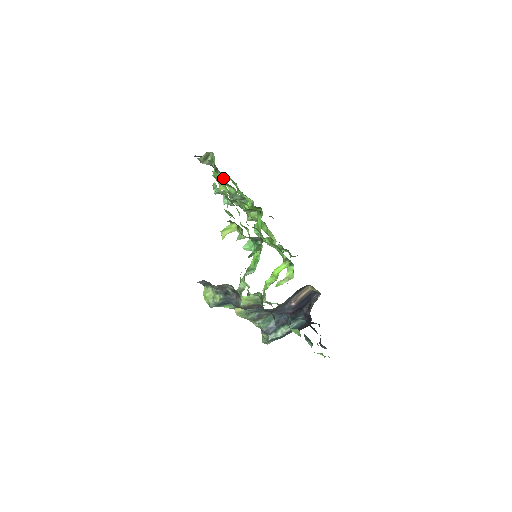
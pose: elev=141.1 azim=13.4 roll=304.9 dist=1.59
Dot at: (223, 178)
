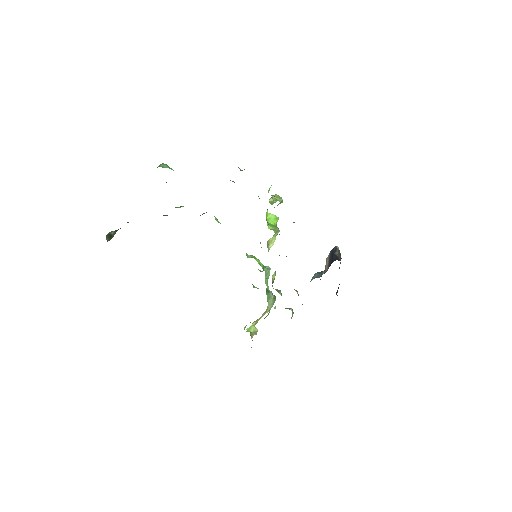
Dot at: occluded
